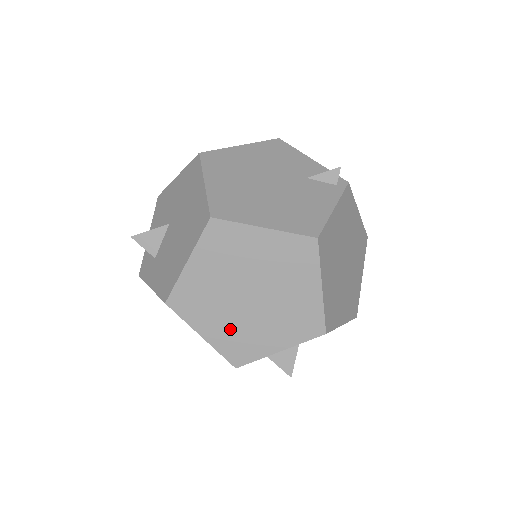
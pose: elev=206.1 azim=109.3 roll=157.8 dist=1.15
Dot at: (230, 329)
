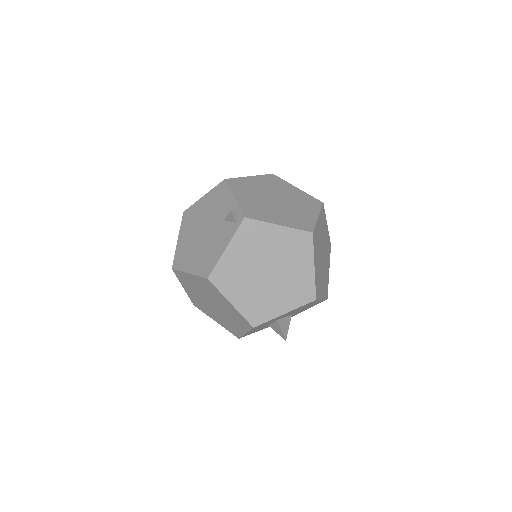
Dot at: (221, 320)
